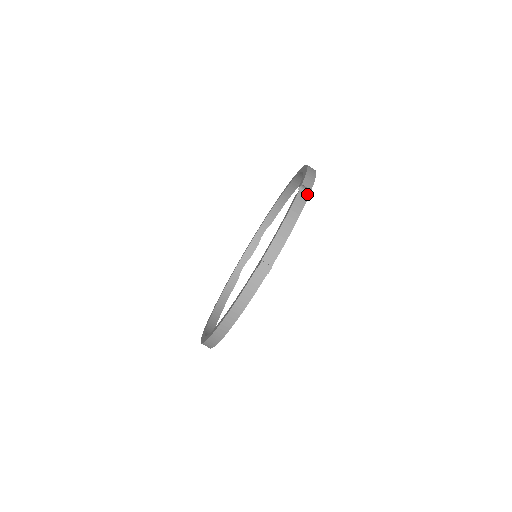
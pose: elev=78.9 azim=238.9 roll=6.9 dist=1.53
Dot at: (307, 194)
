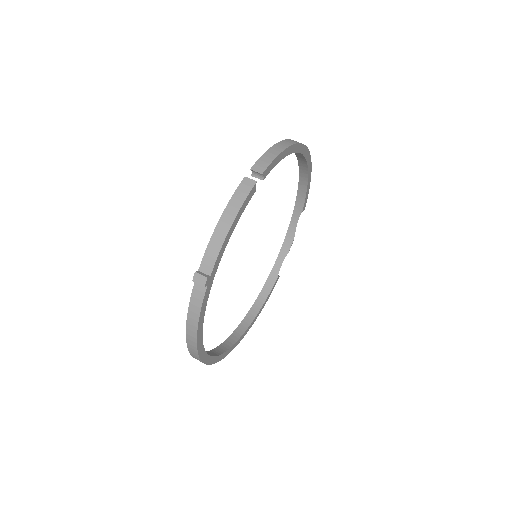
Dot at: (254, 181)
